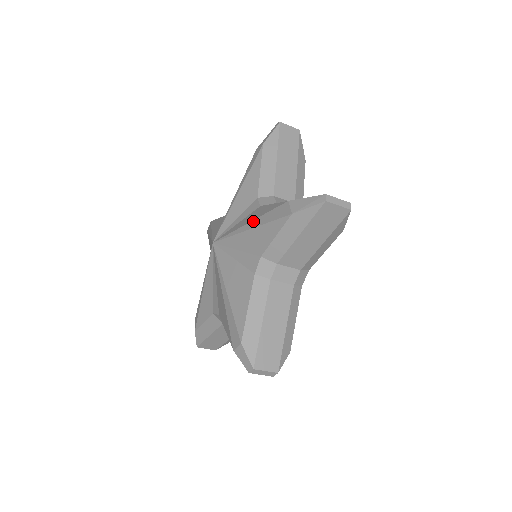
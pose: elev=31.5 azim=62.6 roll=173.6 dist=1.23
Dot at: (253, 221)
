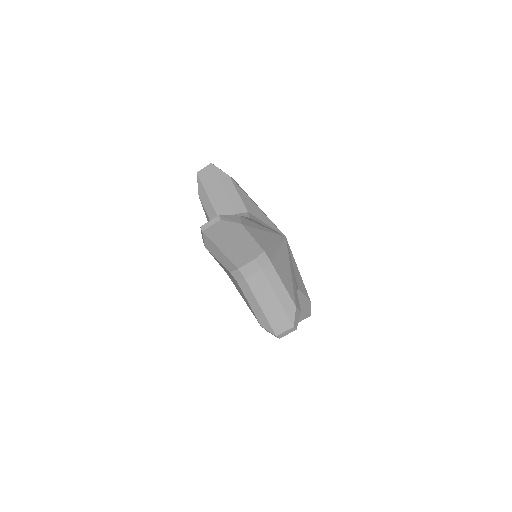
Dot at: occluded
